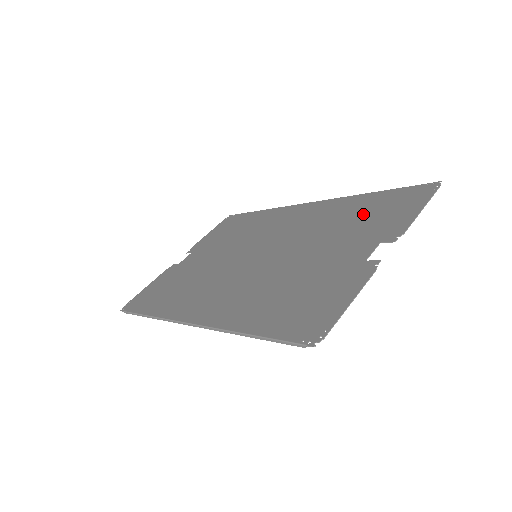
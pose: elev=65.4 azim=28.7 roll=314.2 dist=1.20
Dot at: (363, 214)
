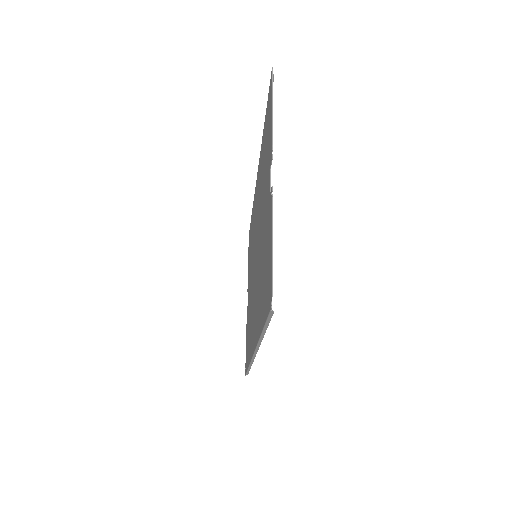
Dot at: (264, 152)
